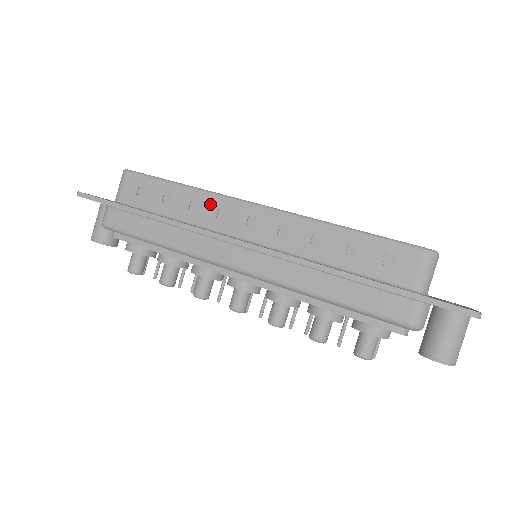
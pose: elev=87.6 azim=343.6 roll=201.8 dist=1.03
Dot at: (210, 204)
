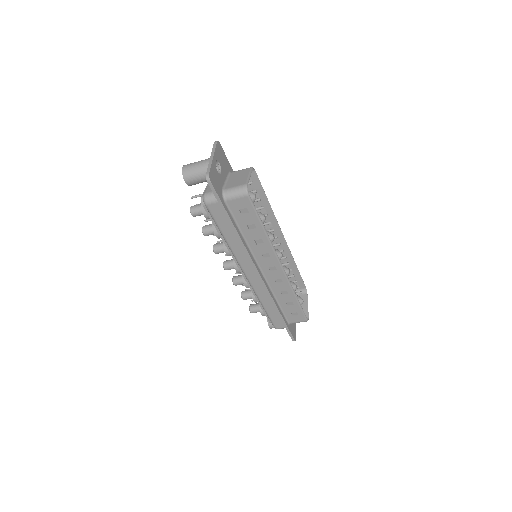
Dot at: (266, 249)
